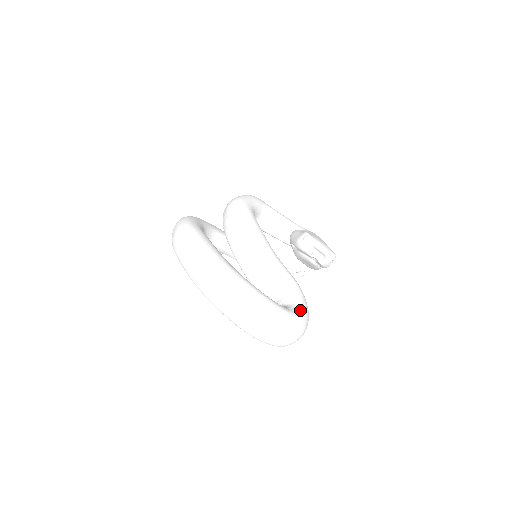
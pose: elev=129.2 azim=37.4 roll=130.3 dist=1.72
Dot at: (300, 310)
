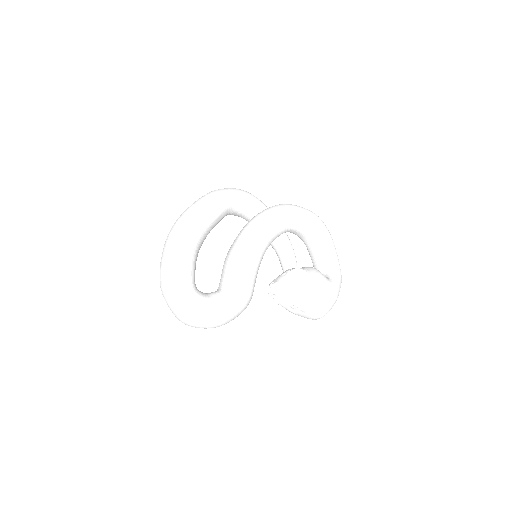
Dot at: (208, 306)
